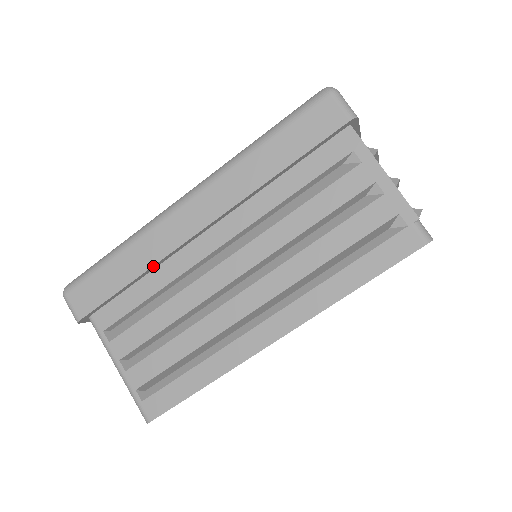
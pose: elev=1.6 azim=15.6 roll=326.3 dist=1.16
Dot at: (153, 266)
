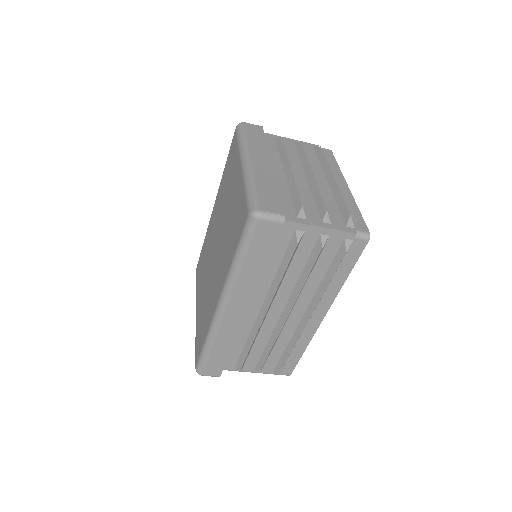
Dot at: (235, 339)
